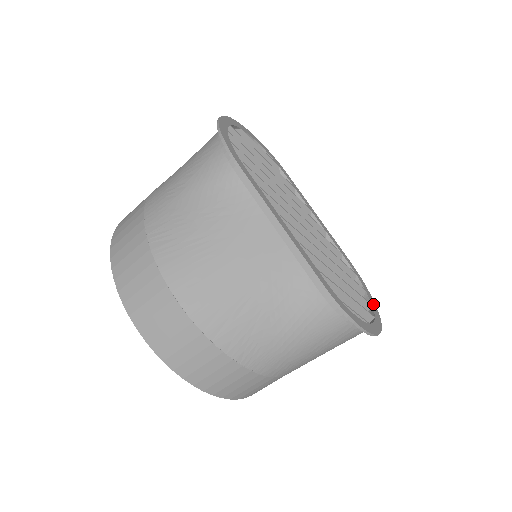
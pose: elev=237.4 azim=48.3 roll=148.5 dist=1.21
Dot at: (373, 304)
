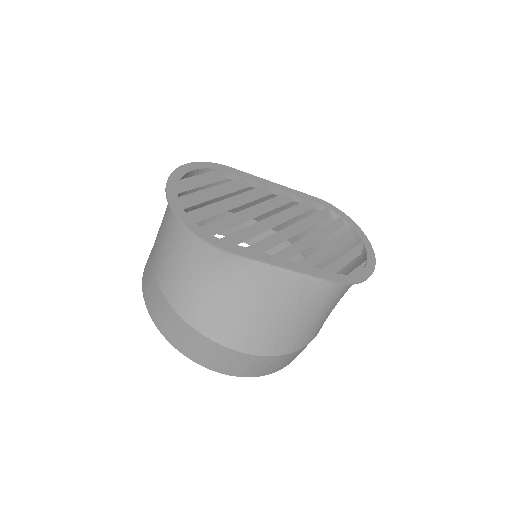
Dot at: (353, 225)
